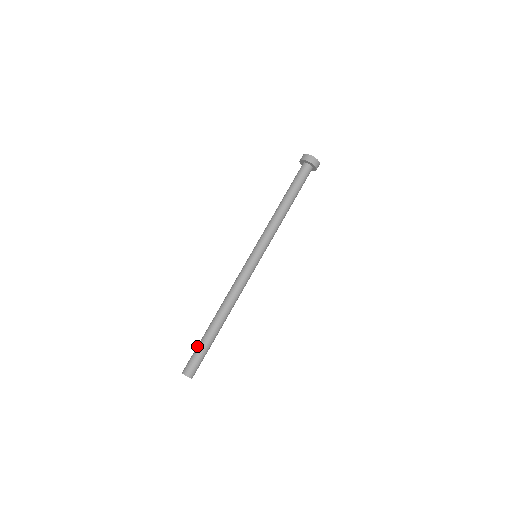
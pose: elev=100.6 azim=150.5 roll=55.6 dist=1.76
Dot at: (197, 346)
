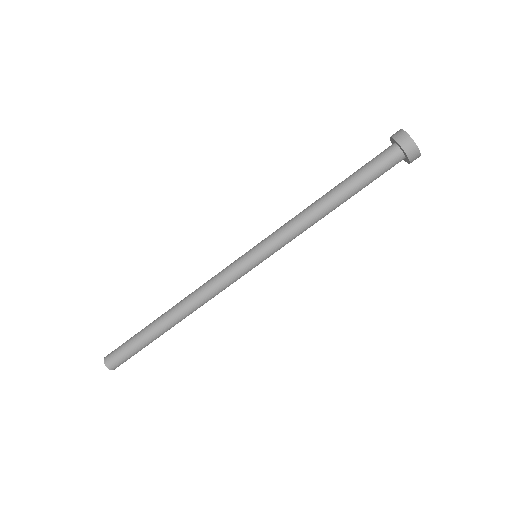
Dot at: (133, 336)
